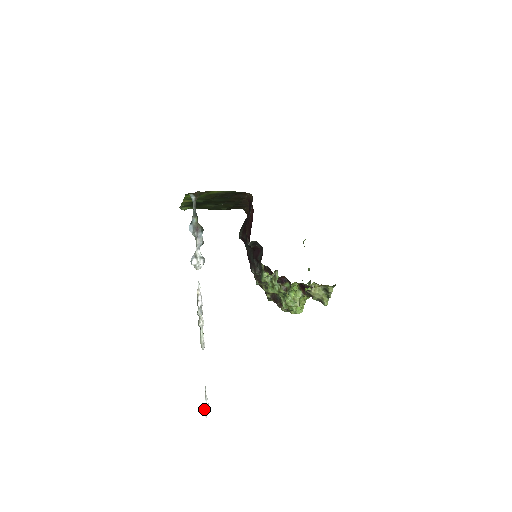
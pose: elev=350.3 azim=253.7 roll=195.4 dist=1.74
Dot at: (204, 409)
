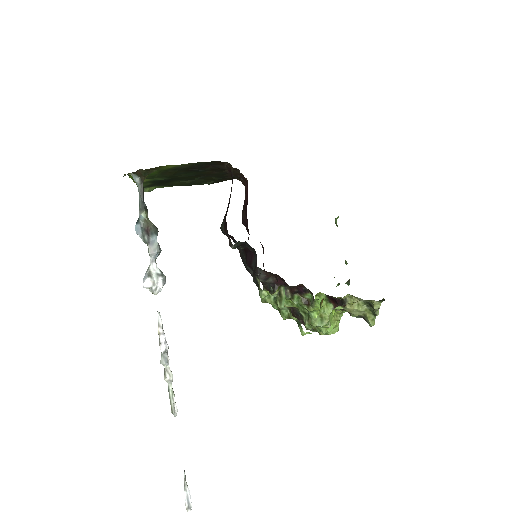
Dot at: occluded
